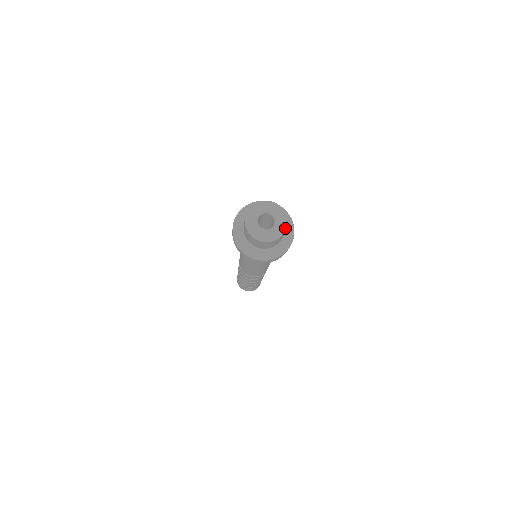
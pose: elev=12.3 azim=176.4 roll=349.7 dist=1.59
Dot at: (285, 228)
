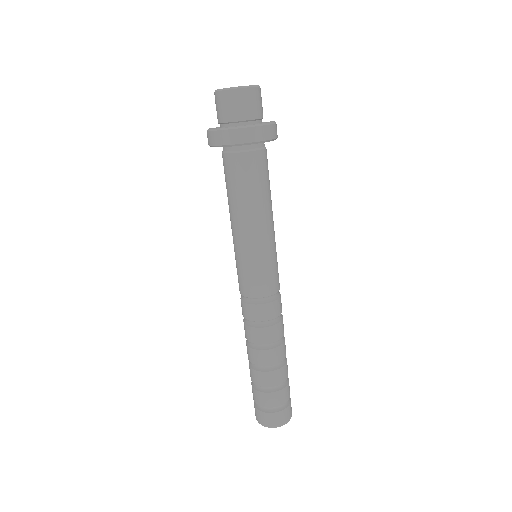
Dot at: (248, 86)
